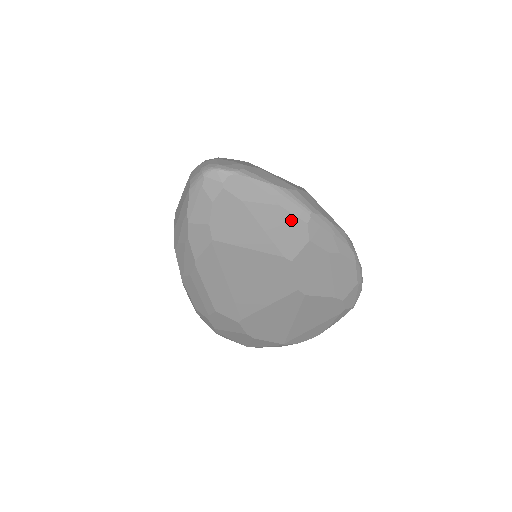
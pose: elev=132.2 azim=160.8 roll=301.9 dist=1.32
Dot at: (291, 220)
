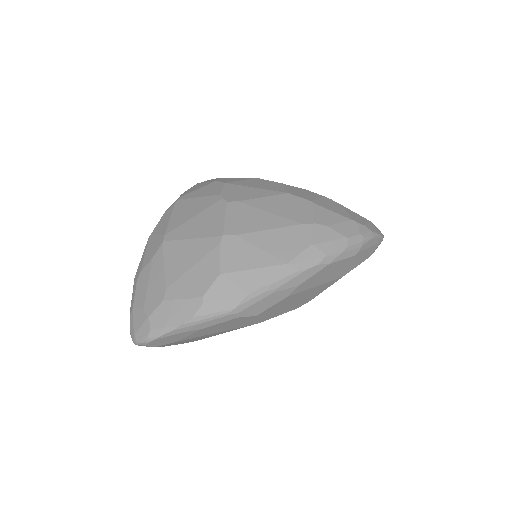
Dot at: (224, 324)
